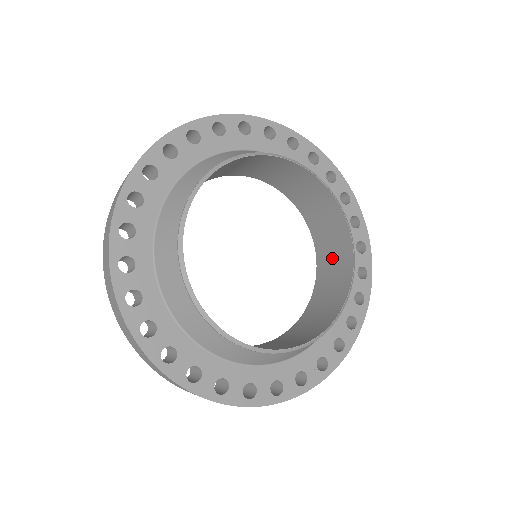
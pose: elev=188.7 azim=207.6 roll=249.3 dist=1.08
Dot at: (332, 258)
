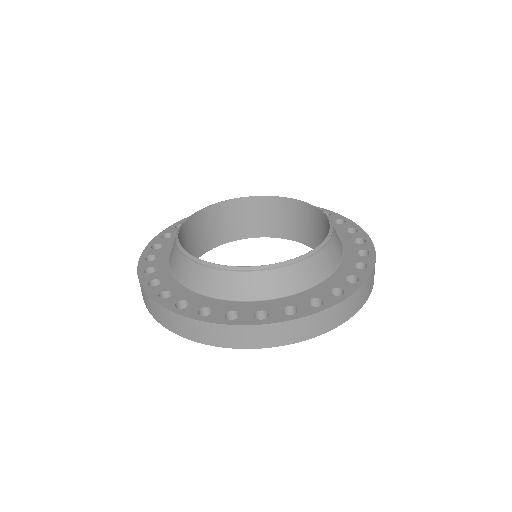
Dot at: (299, 224)
